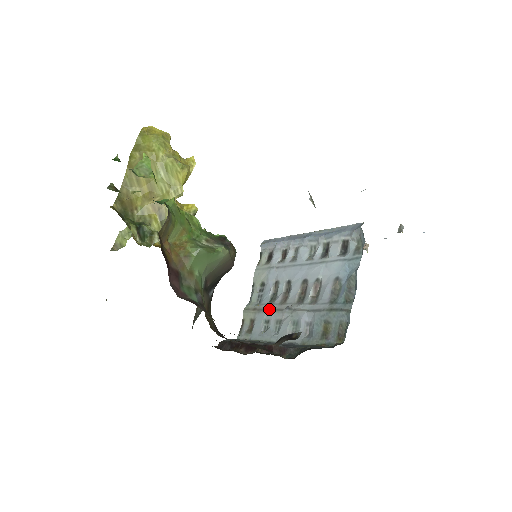
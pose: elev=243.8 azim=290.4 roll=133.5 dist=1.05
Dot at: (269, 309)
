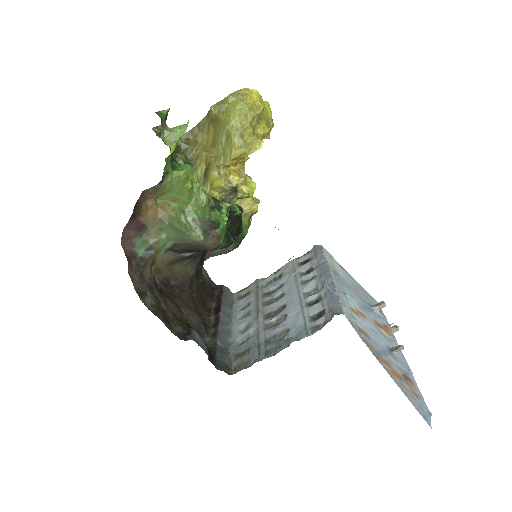
Dot at: (258, 298)
